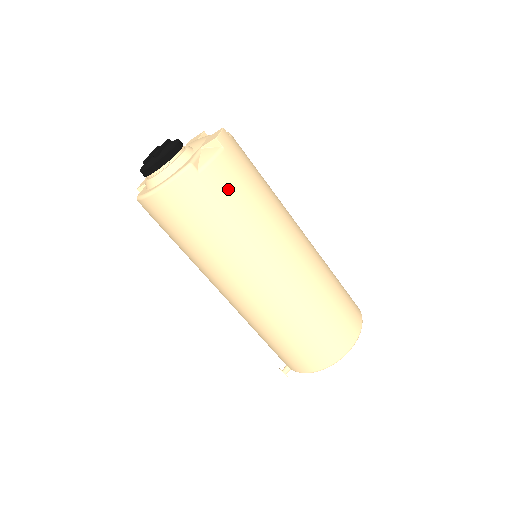
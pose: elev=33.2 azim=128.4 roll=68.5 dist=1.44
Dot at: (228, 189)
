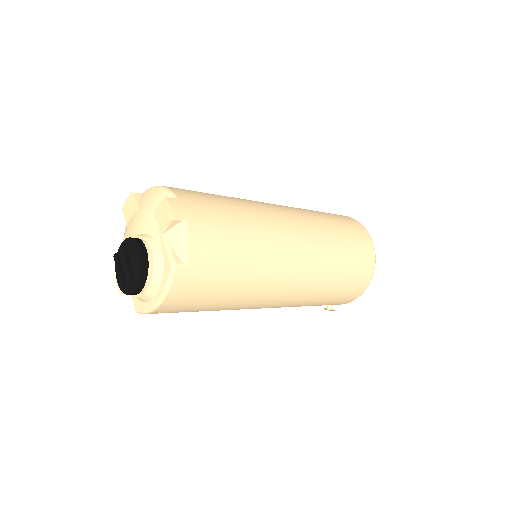
Dot at: (216, 251)
